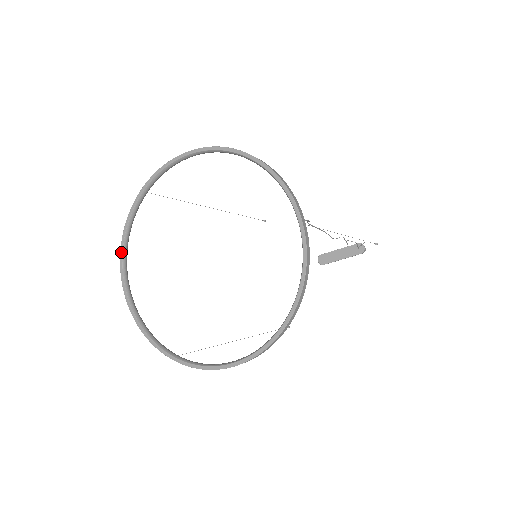
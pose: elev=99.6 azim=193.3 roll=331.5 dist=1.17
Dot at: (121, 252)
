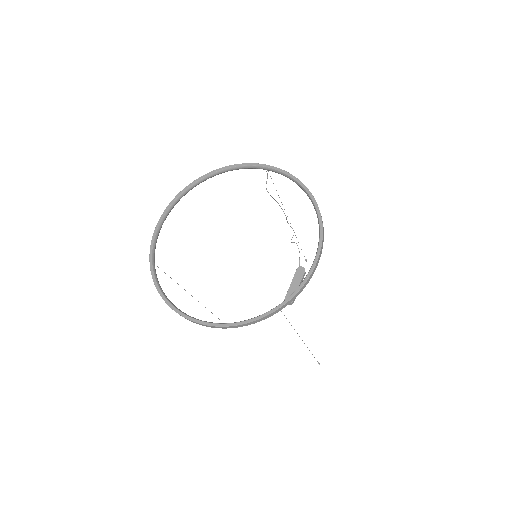
Dot at: (171, 306)
